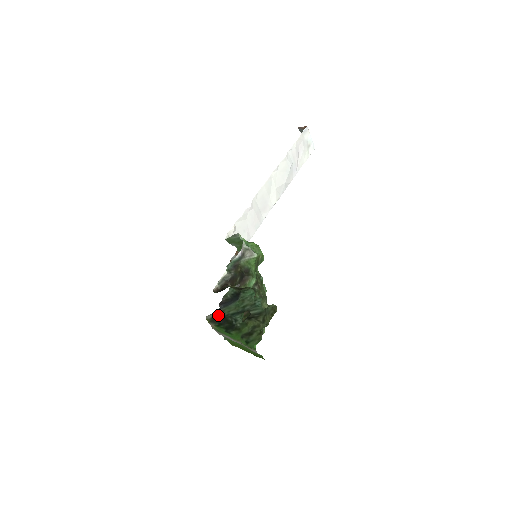
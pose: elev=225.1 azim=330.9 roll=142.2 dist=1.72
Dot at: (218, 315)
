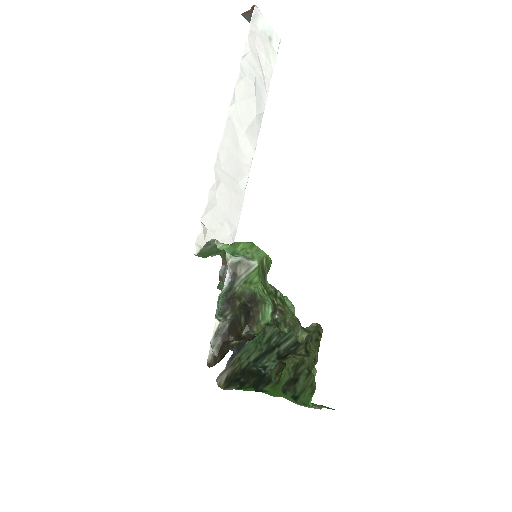
Dot at: (234, 371)
